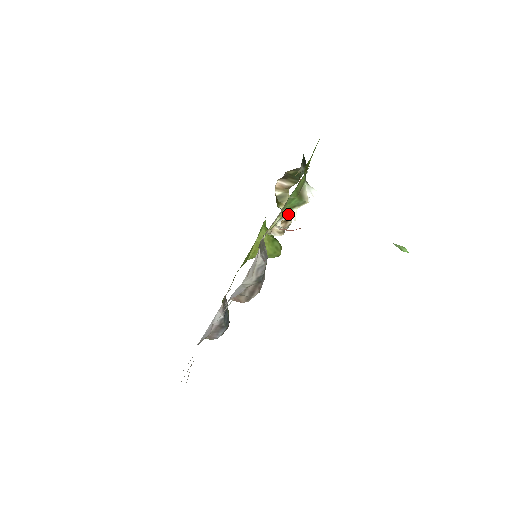
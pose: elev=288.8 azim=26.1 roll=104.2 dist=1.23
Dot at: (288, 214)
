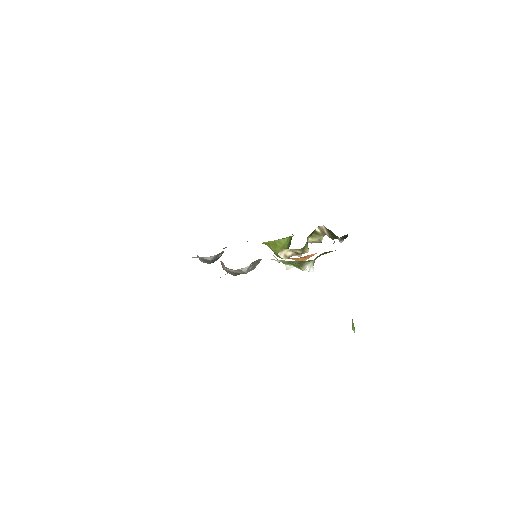
Dot at: (287, 264)
